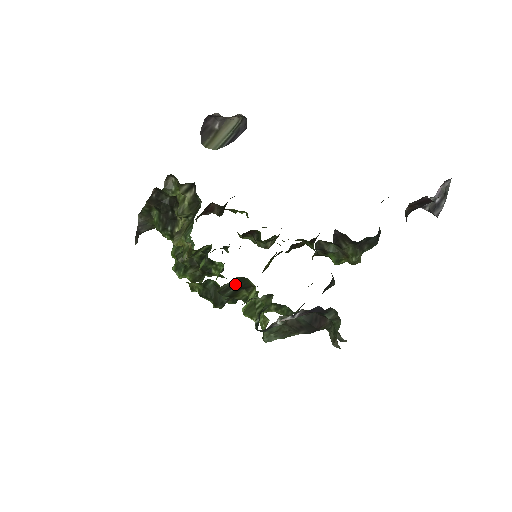
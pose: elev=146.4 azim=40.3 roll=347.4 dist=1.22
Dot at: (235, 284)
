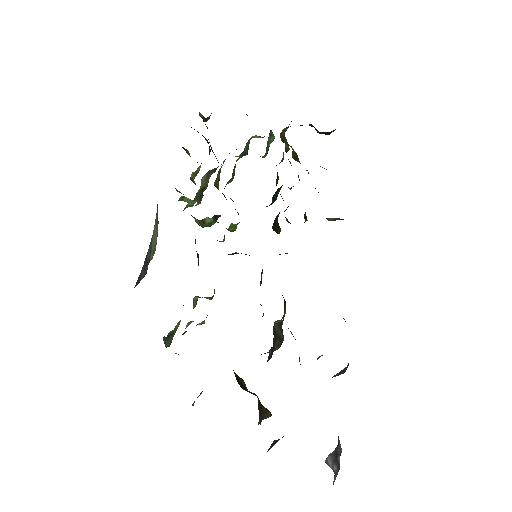
Dot at: occluded
